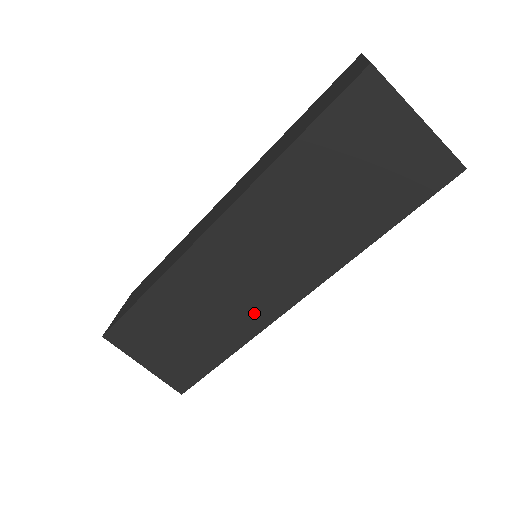
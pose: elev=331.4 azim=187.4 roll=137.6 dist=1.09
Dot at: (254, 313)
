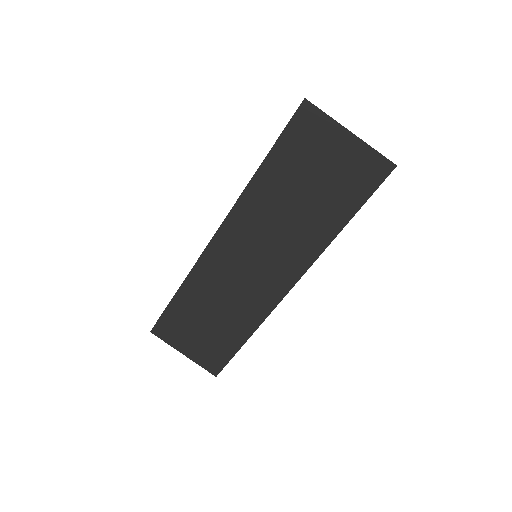
Dot at: (259, 302)
